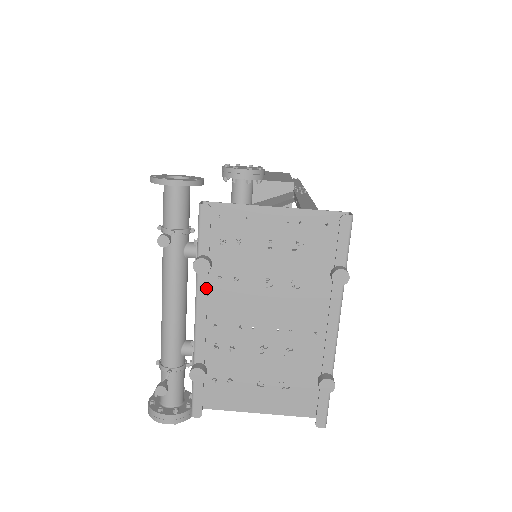
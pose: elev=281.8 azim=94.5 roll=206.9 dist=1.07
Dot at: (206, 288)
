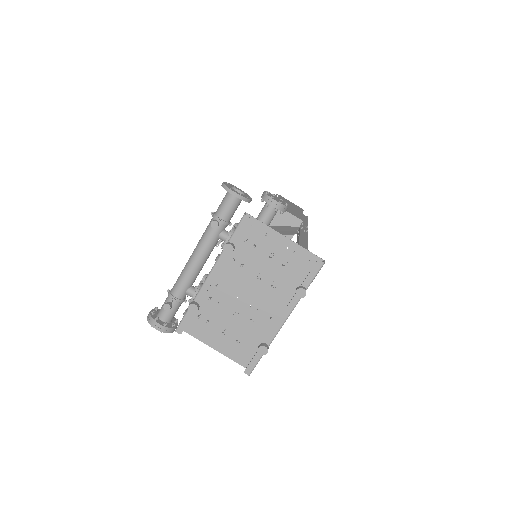
Dot at: (223, 262)
